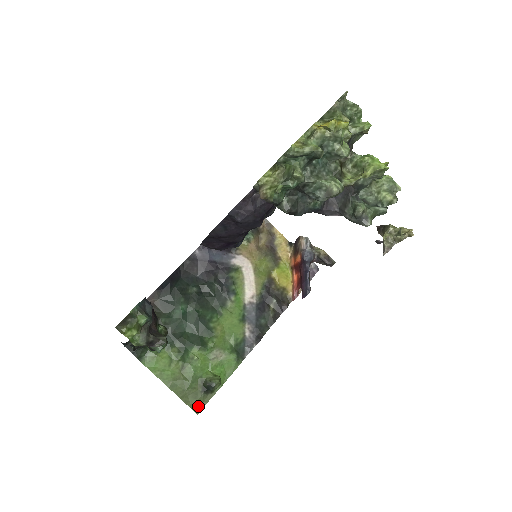
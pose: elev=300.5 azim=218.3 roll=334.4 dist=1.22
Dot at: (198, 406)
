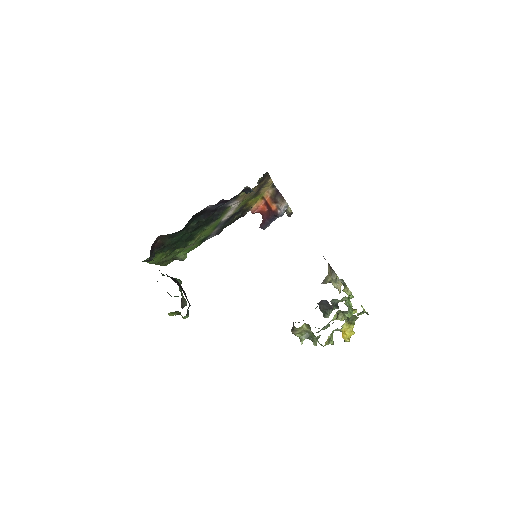
Dot at: (167, 264)
